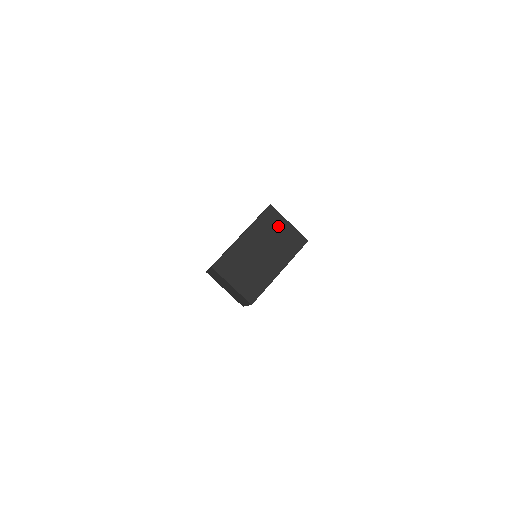
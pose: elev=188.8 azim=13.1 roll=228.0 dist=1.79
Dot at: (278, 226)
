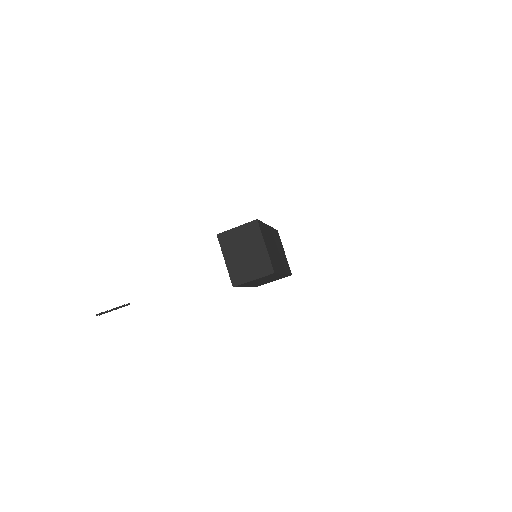
Dot at: (281, 246)
